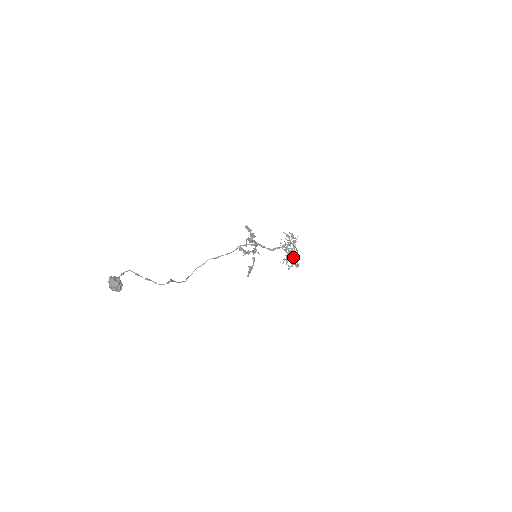
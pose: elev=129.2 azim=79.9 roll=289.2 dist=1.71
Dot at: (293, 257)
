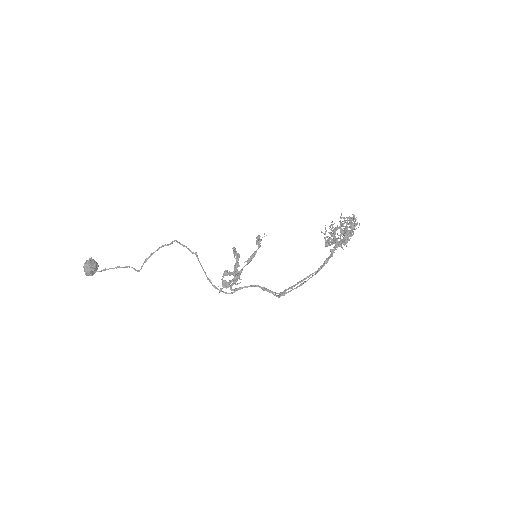
Dot at: (330, 250)
